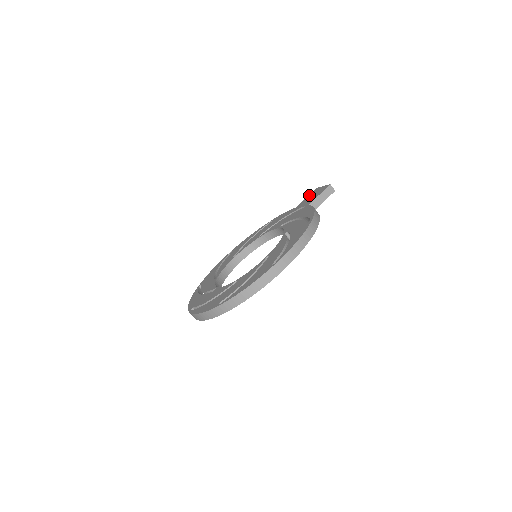
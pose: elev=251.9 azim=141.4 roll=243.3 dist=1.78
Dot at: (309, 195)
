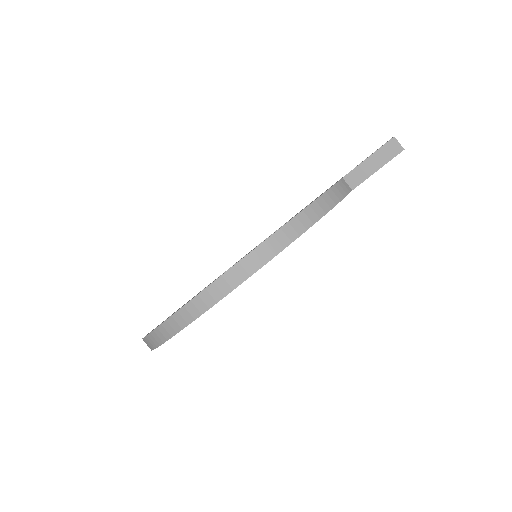
Dot at: occluded
